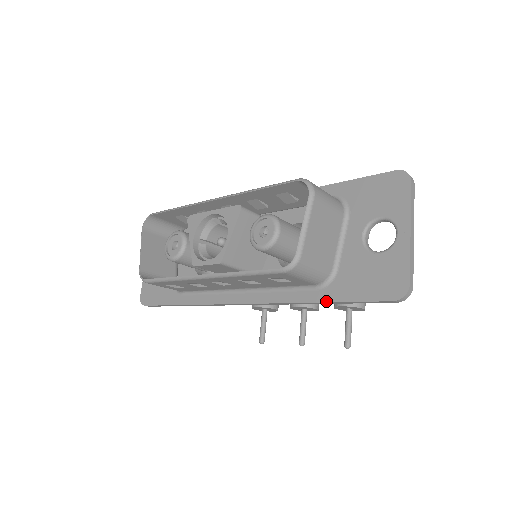
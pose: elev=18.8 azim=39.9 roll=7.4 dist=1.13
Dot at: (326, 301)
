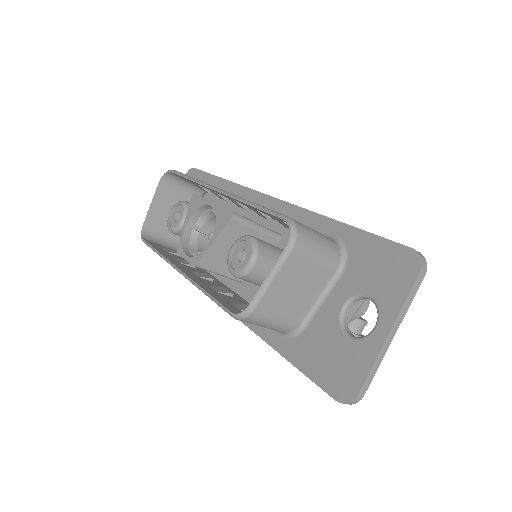
Dot at: (282, 354)
